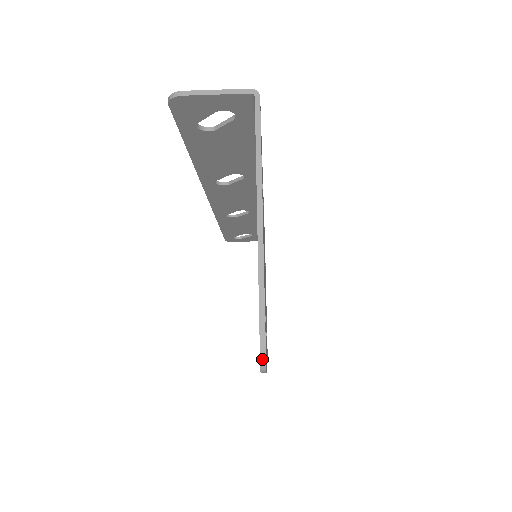
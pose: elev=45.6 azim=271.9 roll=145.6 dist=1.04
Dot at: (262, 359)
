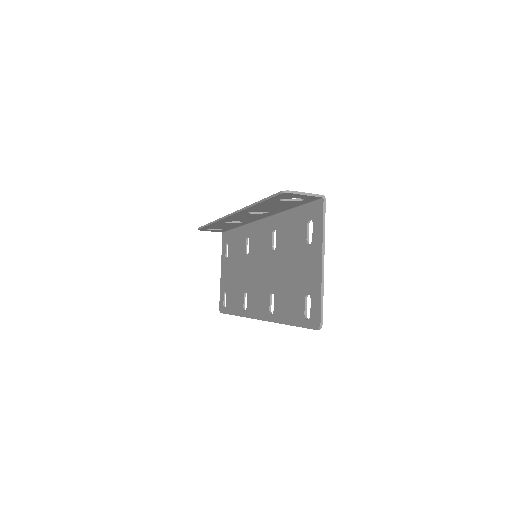
Dot at: (321, 324)
